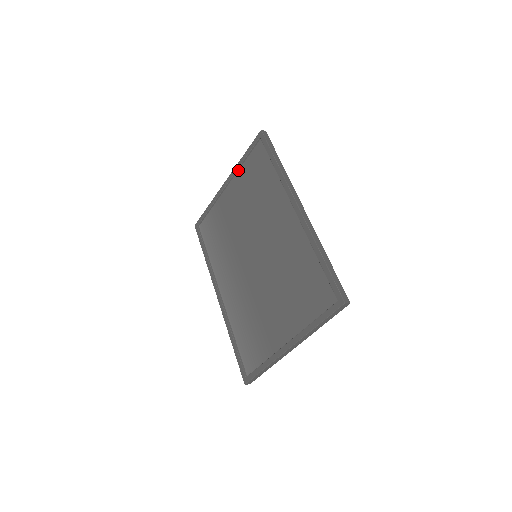
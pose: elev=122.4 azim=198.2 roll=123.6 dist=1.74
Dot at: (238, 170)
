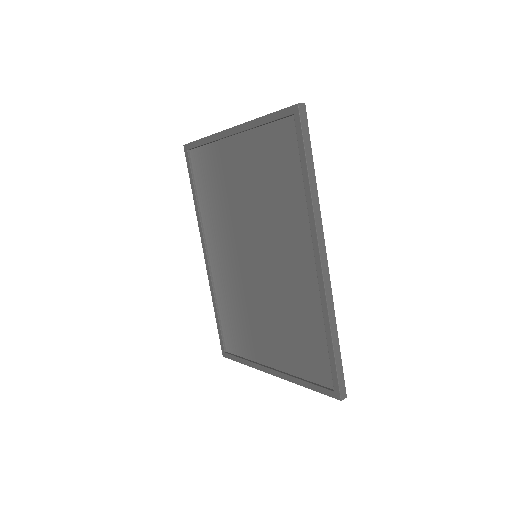
Dot at: (252, 128)
